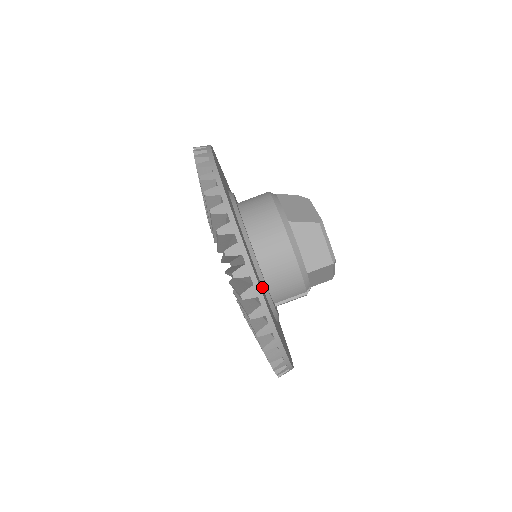
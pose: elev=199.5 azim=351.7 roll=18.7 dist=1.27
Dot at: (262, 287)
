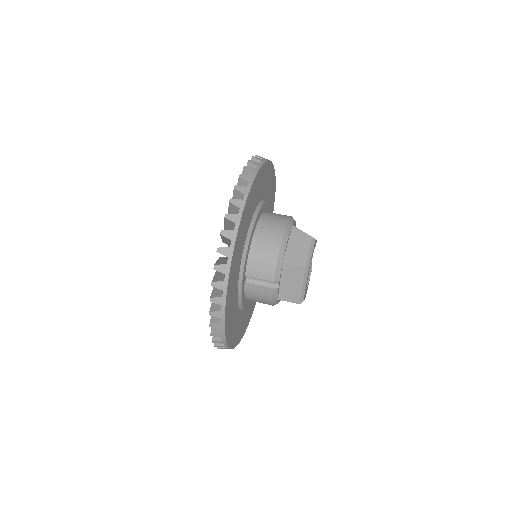
Dot at: (246, 238)
